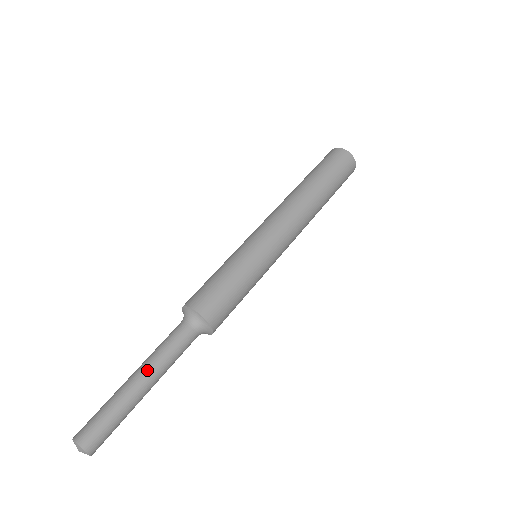
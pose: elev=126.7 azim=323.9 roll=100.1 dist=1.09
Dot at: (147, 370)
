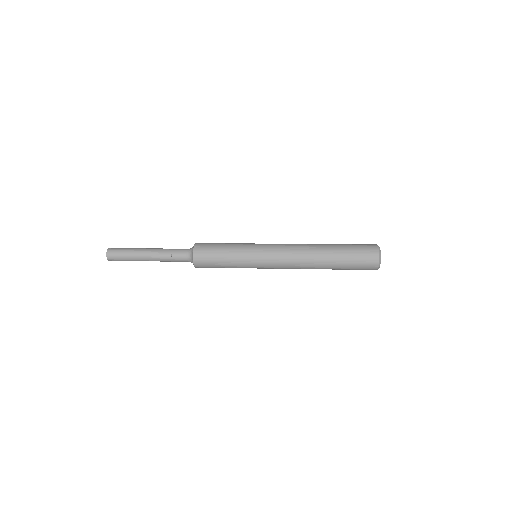
Dot at: (155, 248)
